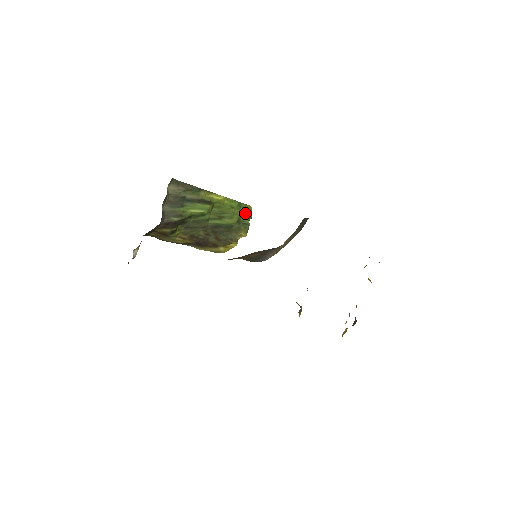
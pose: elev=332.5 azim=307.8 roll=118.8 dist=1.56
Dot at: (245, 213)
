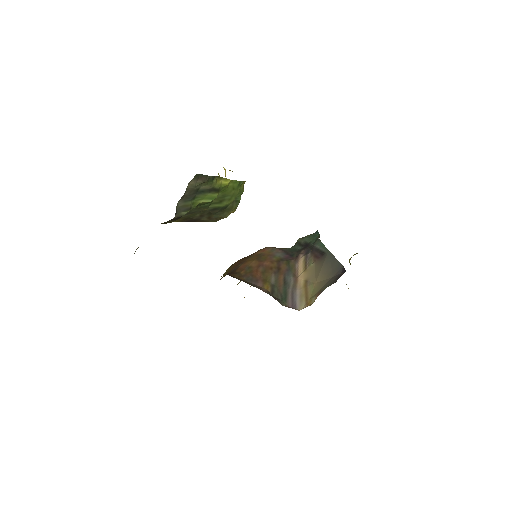
Dot at: (240, 190)
